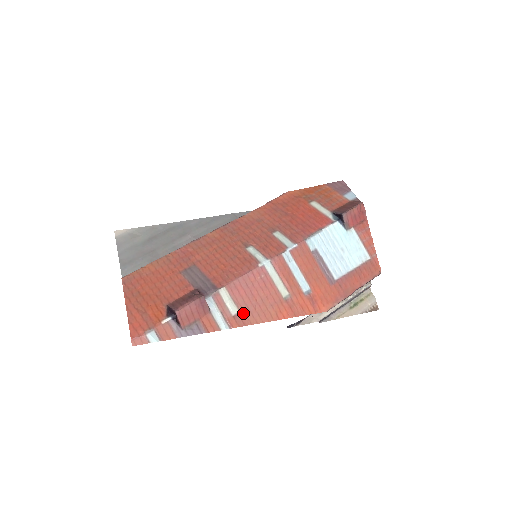
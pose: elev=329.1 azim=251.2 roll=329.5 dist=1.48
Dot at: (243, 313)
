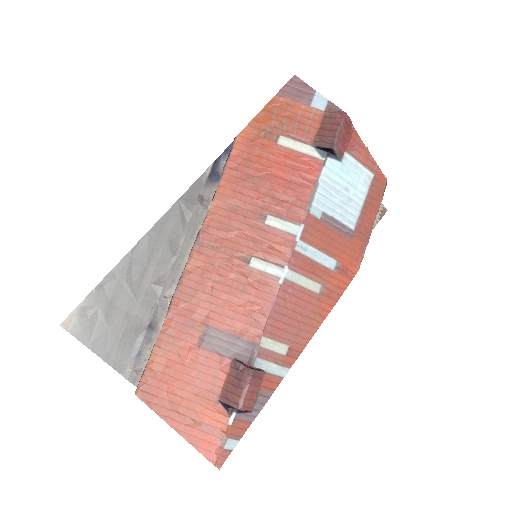
Dot at: (293, 344)
